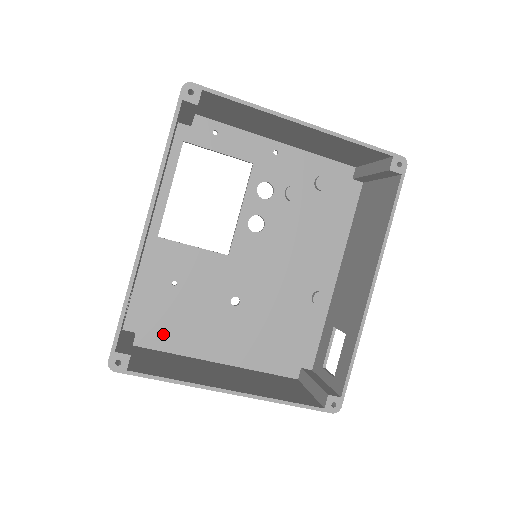
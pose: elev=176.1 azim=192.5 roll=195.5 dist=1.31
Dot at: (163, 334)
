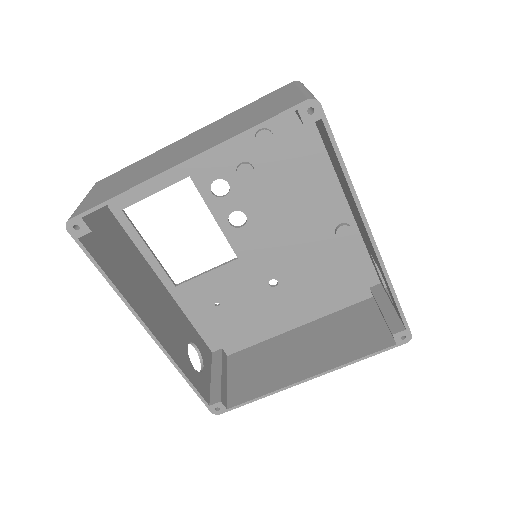
Dot at: (241, 337)
